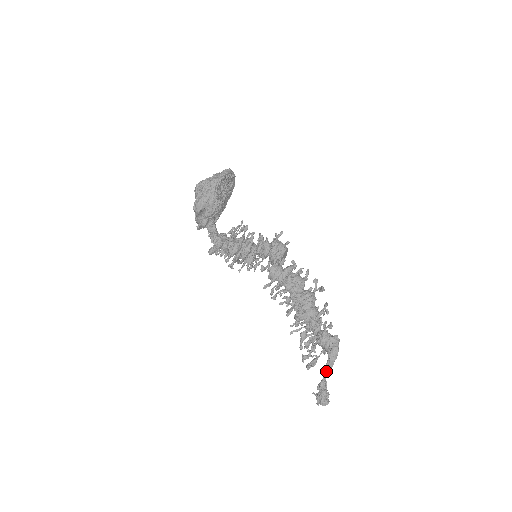
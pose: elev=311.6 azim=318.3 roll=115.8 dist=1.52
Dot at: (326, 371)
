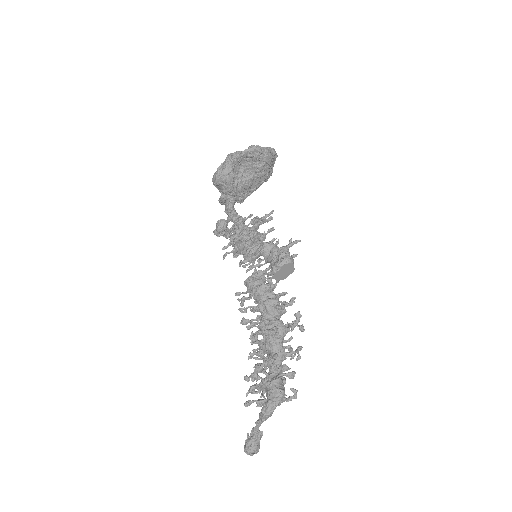
Dot at: (259, 420)
